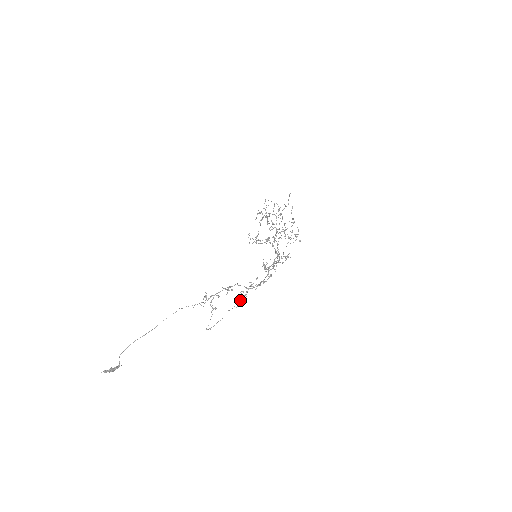
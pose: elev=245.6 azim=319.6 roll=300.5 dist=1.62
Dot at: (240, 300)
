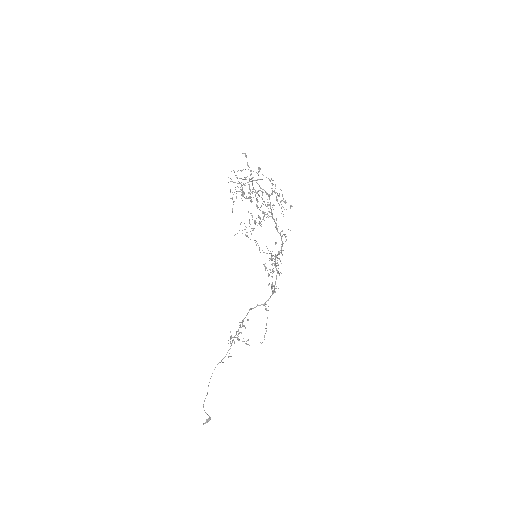
Dot at: occluded
